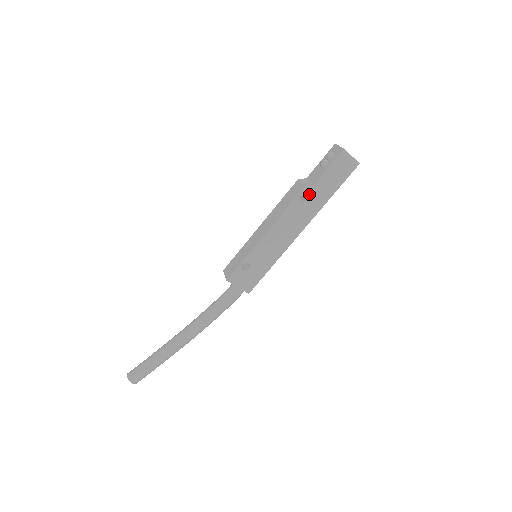
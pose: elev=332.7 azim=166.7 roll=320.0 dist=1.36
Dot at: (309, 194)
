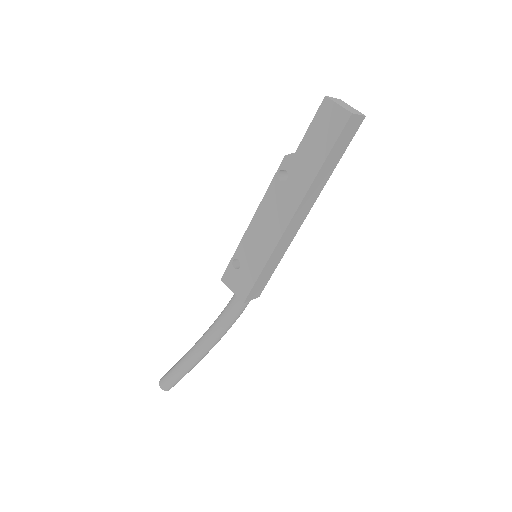
Dot at: (292, 166)
